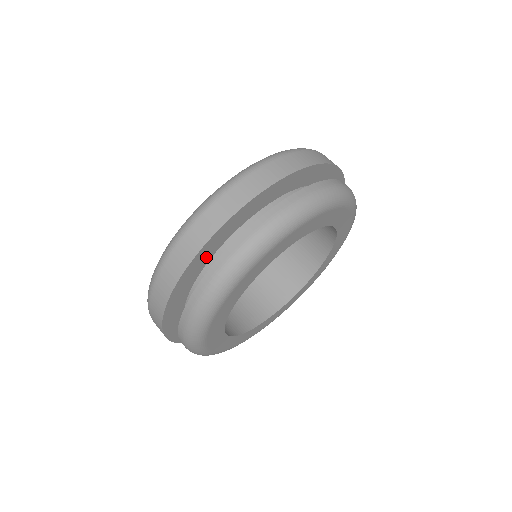
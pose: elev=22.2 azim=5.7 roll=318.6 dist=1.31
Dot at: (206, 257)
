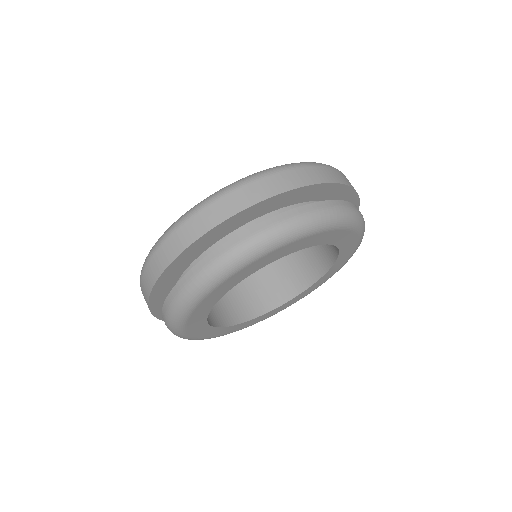
Dot at: (323, 195)
